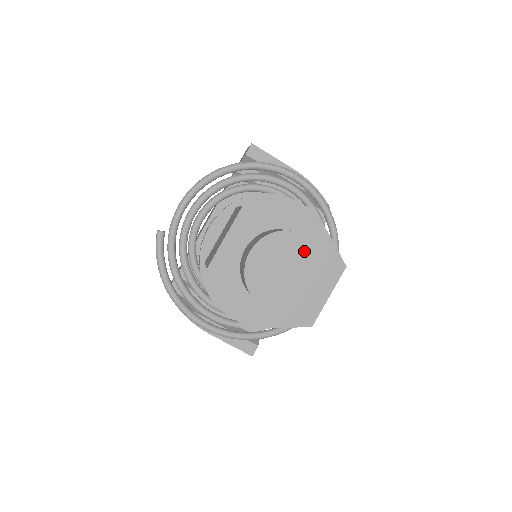
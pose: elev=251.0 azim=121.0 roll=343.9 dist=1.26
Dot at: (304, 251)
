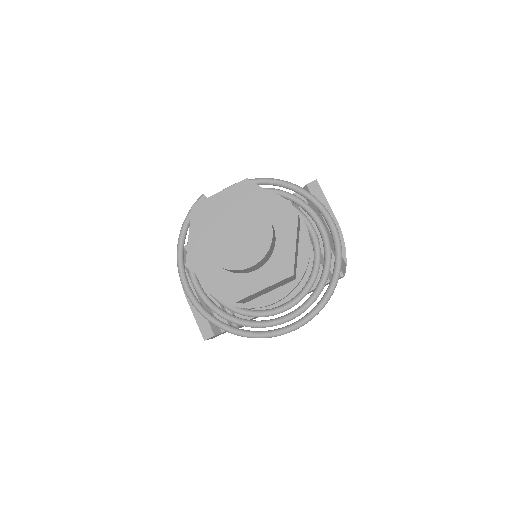
Dot at: (260, 228)
